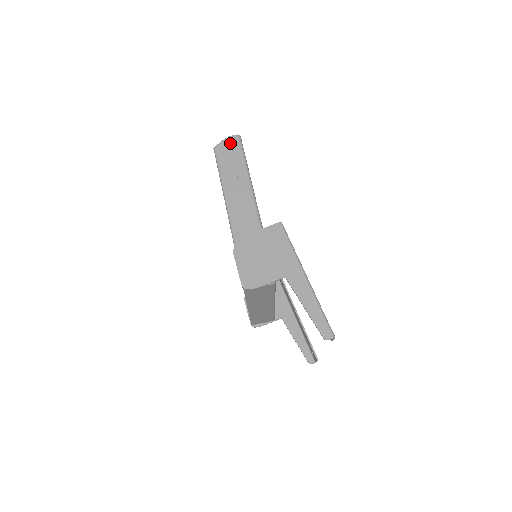
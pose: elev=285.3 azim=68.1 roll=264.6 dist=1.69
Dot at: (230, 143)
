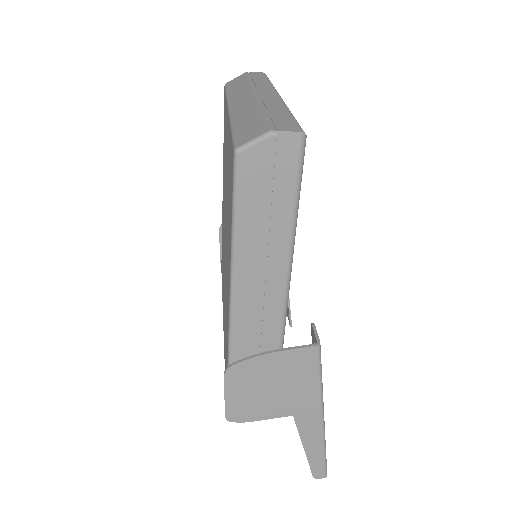
Dot at: (277, 152)
